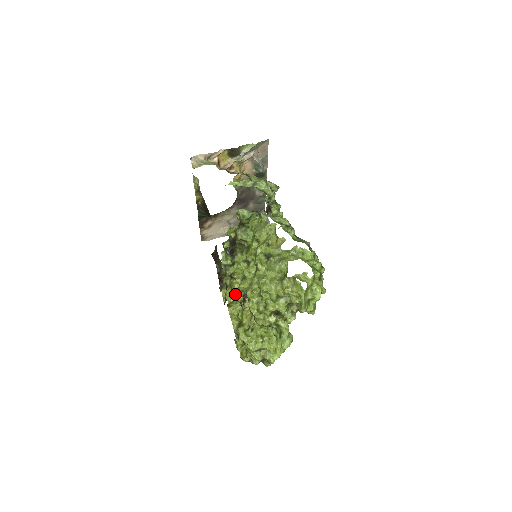
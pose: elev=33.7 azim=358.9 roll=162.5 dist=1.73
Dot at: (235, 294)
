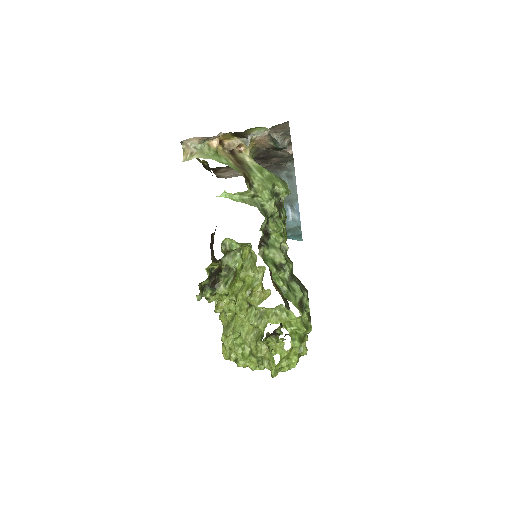
Dot at: occluded
